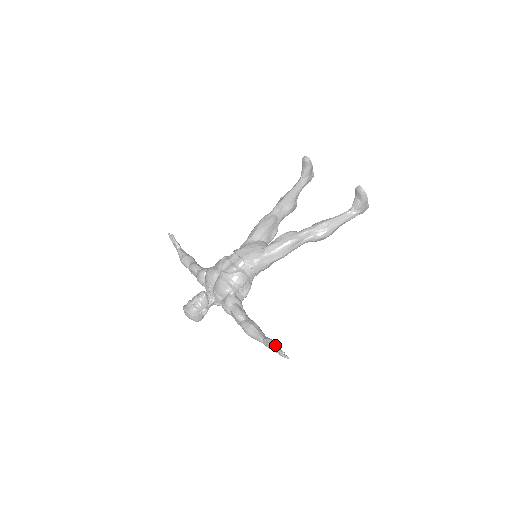
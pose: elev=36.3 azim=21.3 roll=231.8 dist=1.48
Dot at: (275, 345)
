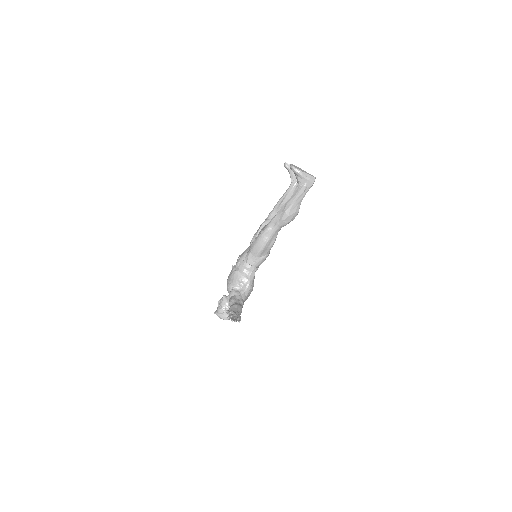
Dot at: (230, 314)
